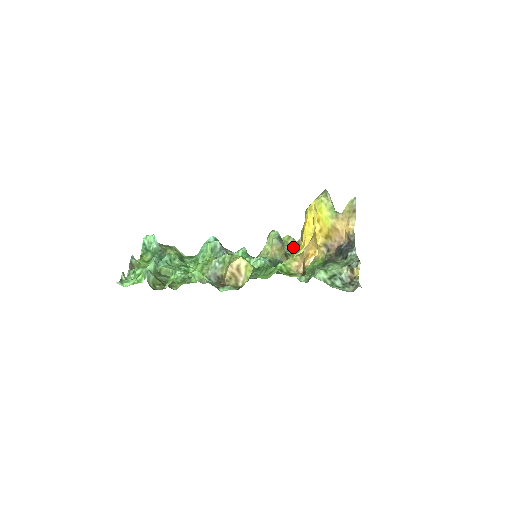
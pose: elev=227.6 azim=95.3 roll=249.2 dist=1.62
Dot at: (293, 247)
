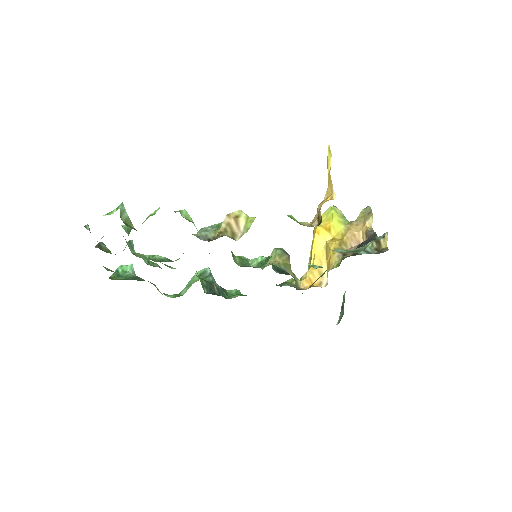
Dot at: occluded
